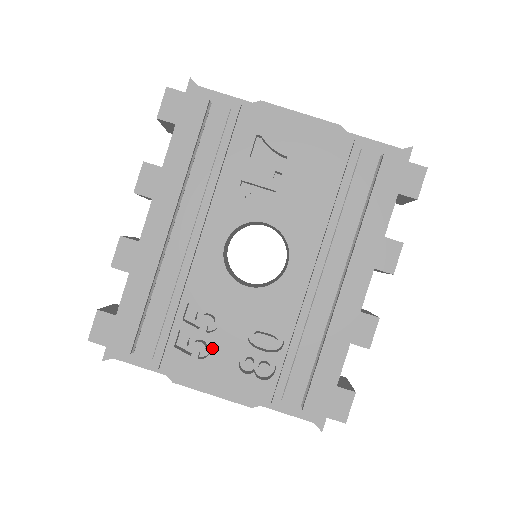
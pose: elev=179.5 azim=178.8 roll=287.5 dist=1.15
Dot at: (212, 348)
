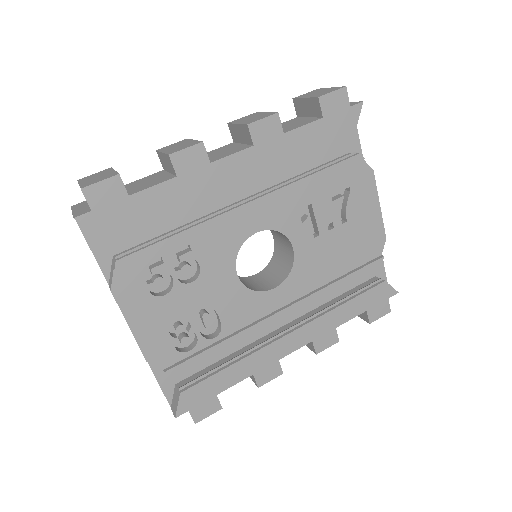
Dot at: (168, 294)
